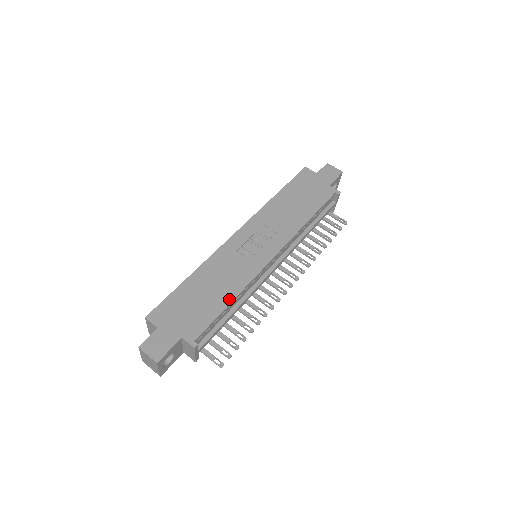
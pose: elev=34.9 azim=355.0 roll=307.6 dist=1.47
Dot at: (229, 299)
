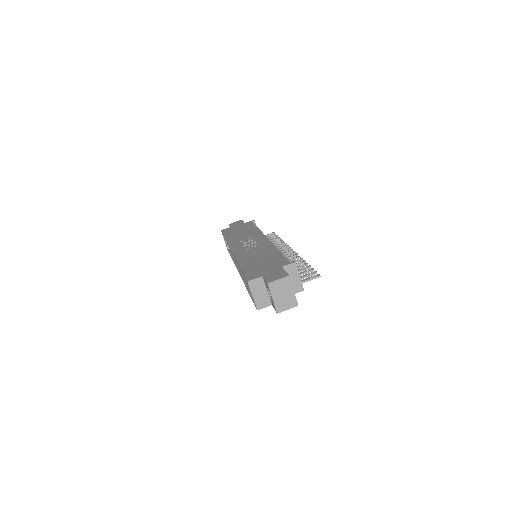
Dot at: (276, 251)
